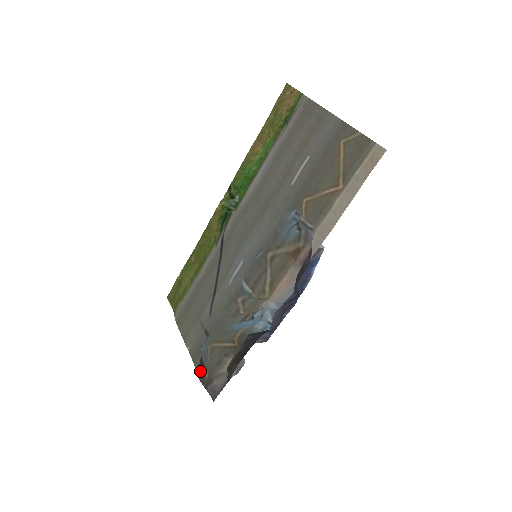
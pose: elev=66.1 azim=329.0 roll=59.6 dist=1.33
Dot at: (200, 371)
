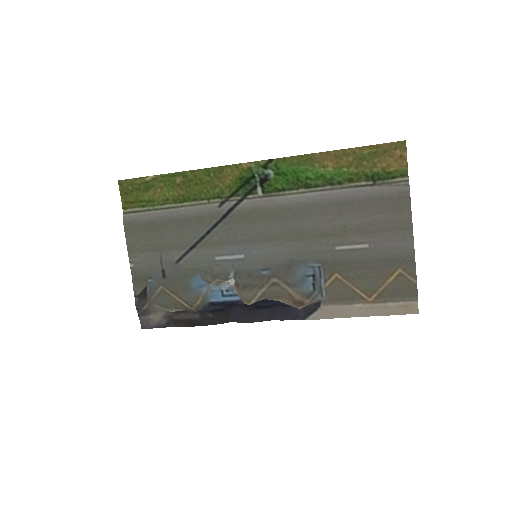
Dot at: (139, 298)
